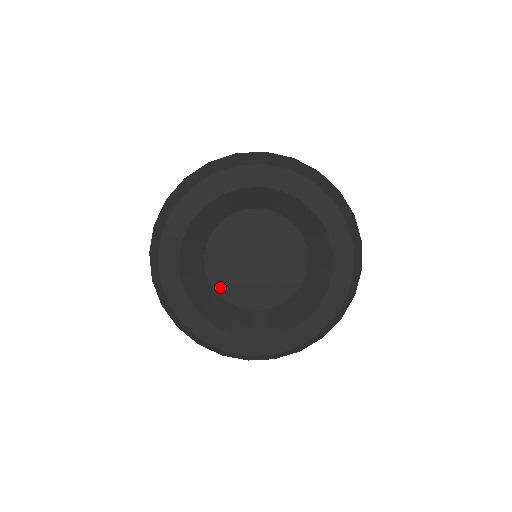
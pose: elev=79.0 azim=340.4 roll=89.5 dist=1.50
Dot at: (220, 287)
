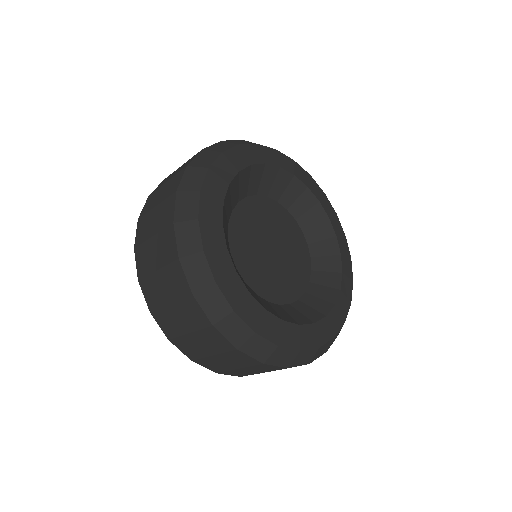
Dot at: (285, 298)
